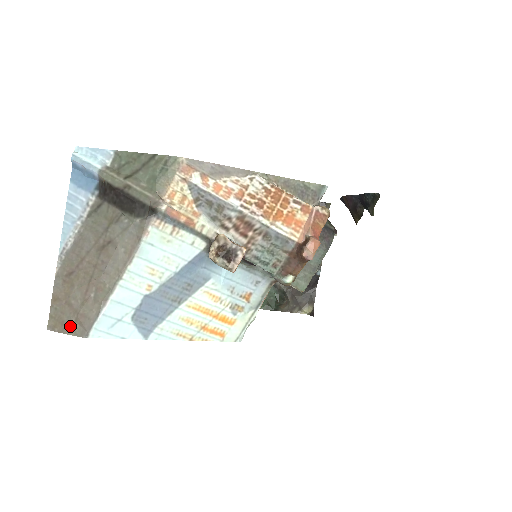
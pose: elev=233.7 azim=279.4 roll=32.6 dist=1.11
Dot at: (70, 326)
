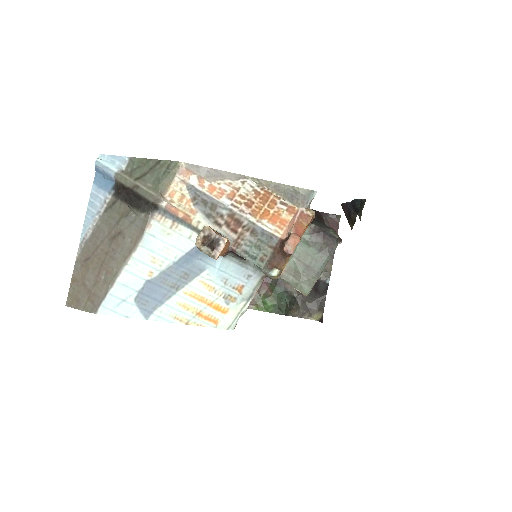
Dot at: (83, 303)
